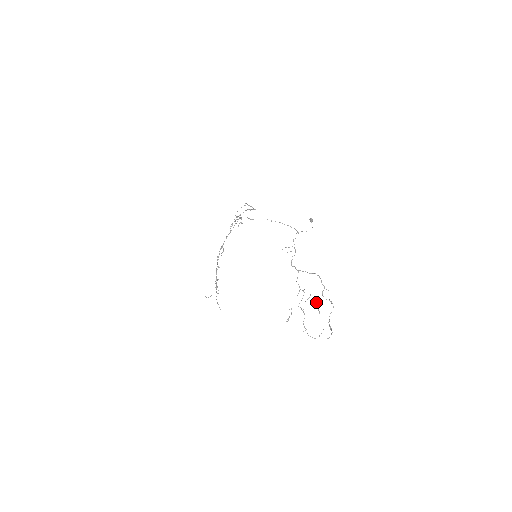
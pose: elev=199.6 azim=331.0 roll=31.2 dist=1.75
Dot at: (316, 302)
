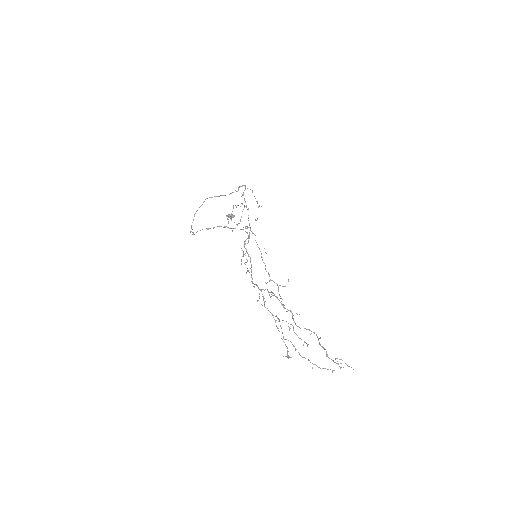
Dot at: occluded
